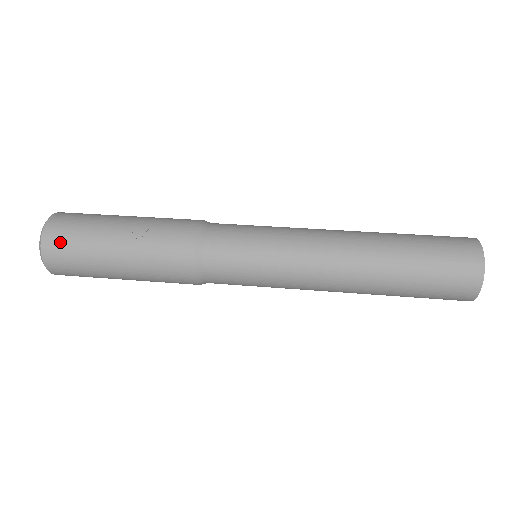
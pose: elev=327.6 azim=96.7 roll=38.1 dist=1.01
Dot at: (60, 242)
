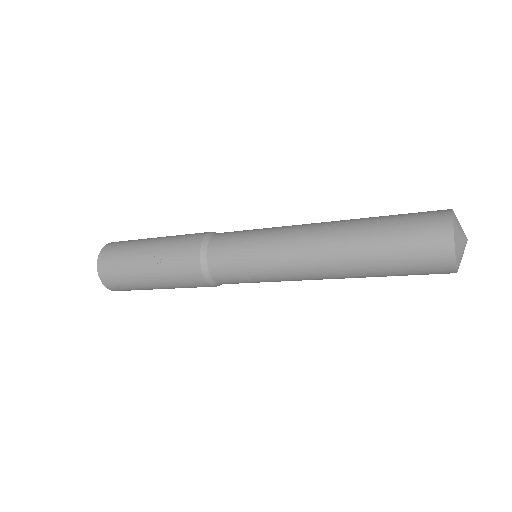
Dot at: (110, 271)
